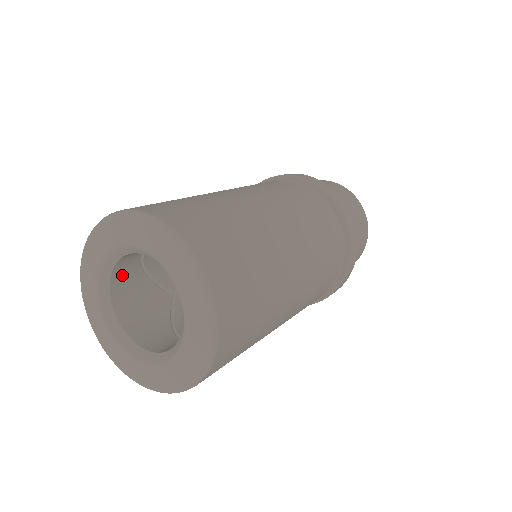
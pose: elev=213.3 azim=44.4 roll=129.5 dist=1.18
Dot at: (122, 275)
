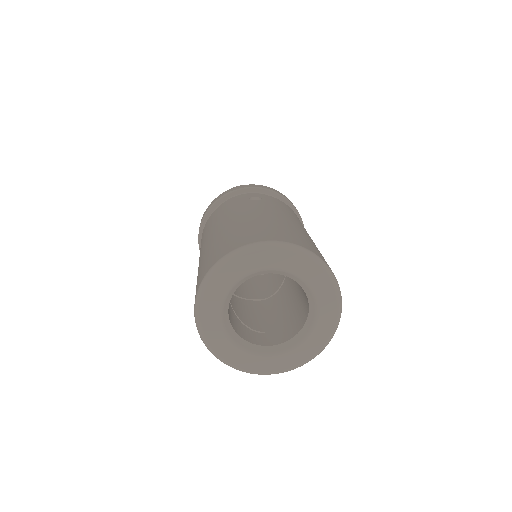
Dot at: occluded
